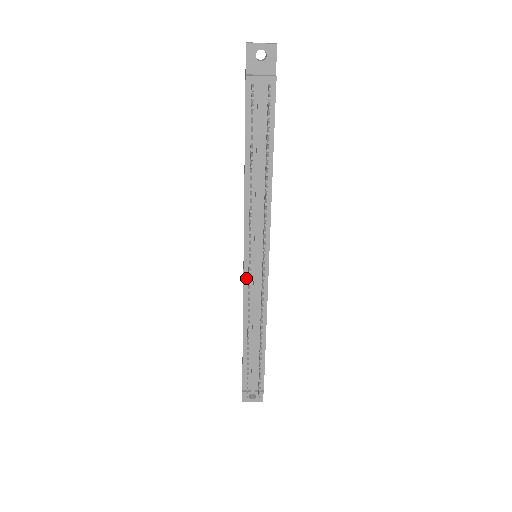
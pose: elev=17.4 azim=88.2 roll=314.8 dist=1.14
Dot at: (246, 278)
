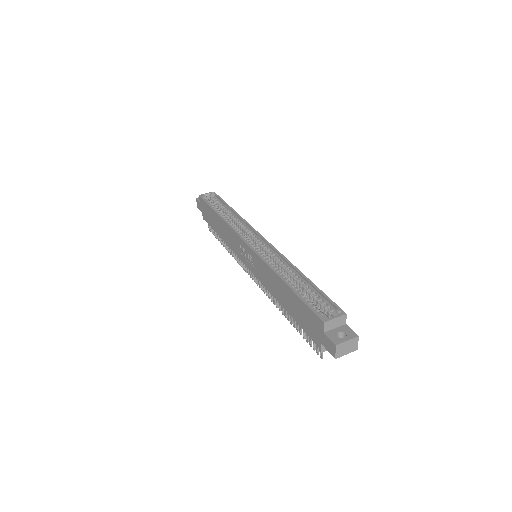
Dot at: occluded
